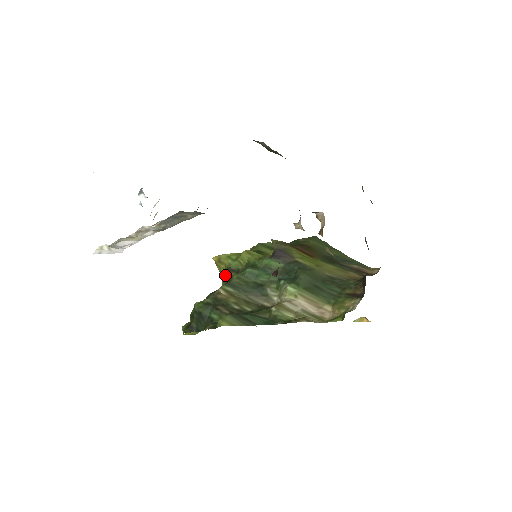
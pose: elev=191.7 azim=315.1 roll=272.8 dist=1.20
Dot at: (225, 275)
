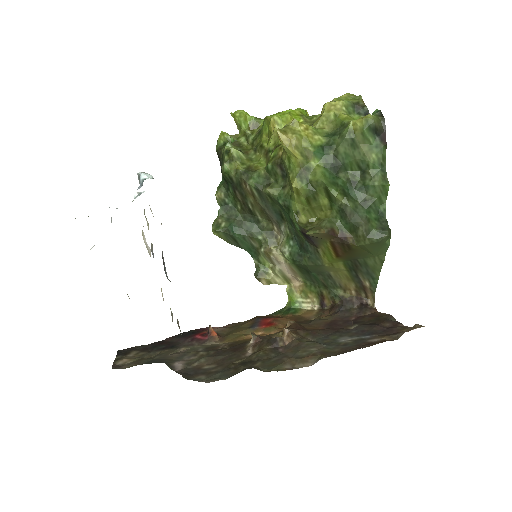
Dot at: (272, 164)
